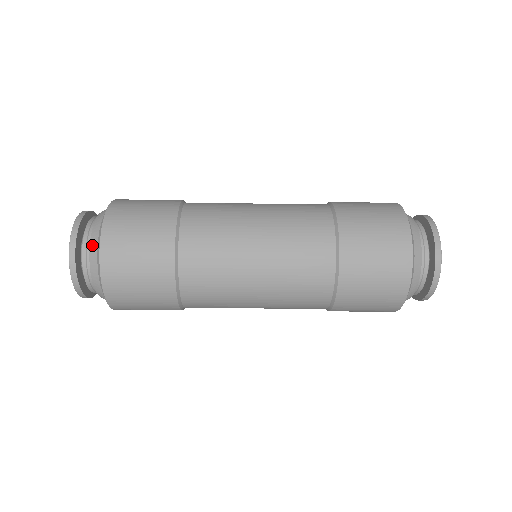
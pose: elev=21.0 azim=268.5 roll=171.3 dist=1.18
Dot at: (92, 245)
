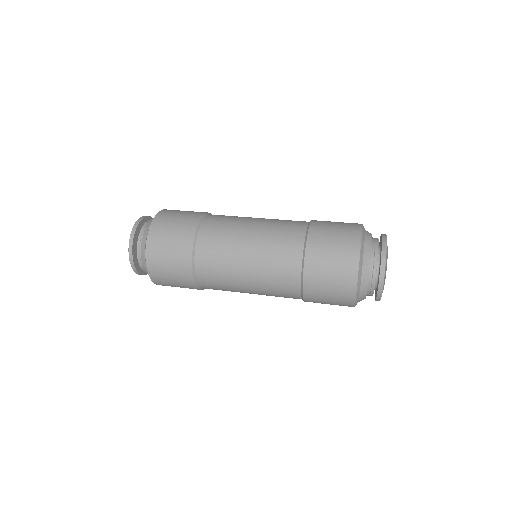
Dot at: (142, 259)
